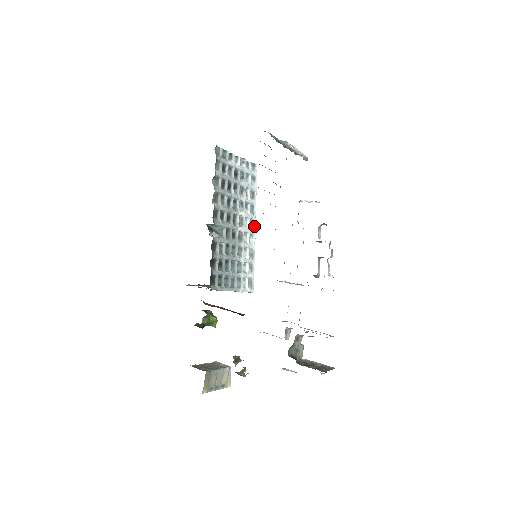
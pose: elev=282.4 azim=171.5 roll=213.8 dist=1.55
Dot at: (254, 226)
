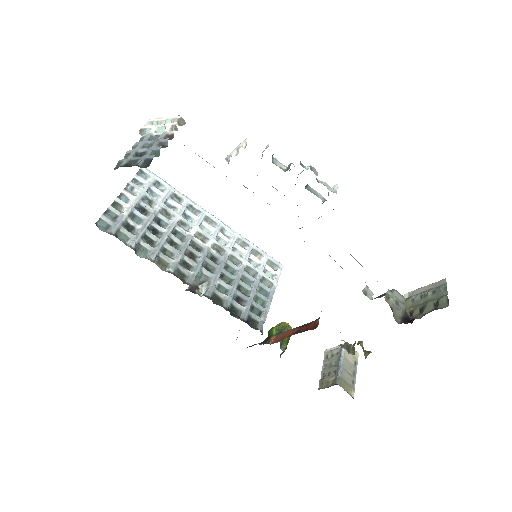
Dot at: (213, 219)
